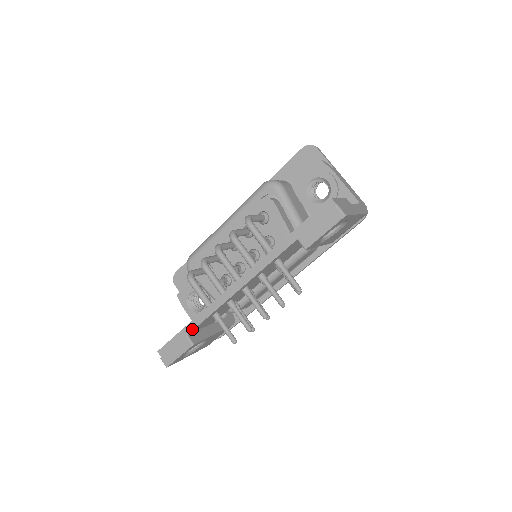
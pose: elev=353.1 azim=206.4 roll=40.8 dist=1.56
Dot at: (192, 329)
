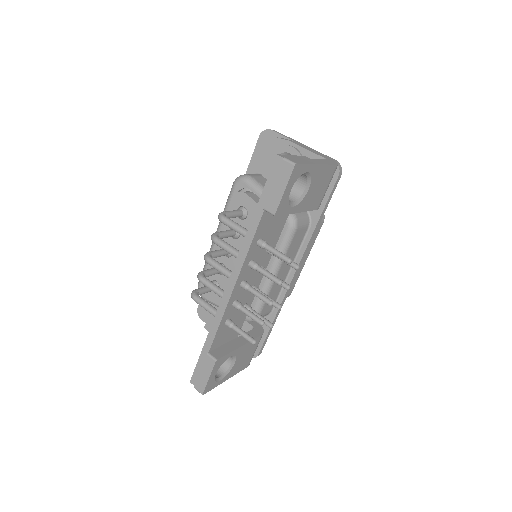
Dot at: (210, 345)
